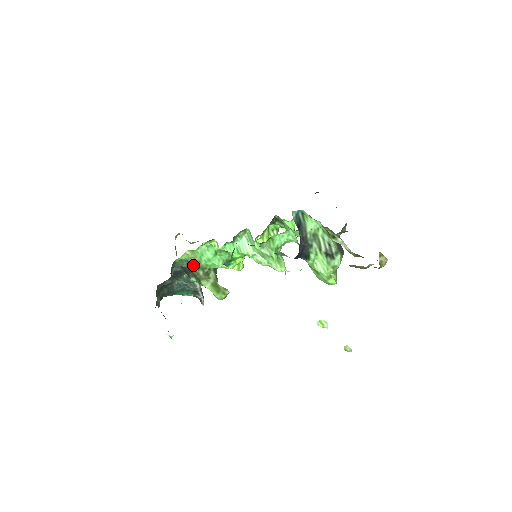
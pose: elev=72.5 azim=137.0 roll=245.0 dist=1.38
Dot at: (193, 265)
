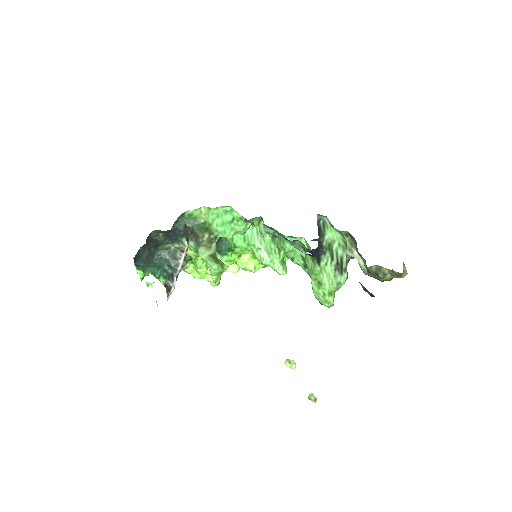
Dot at: (201, 226)
